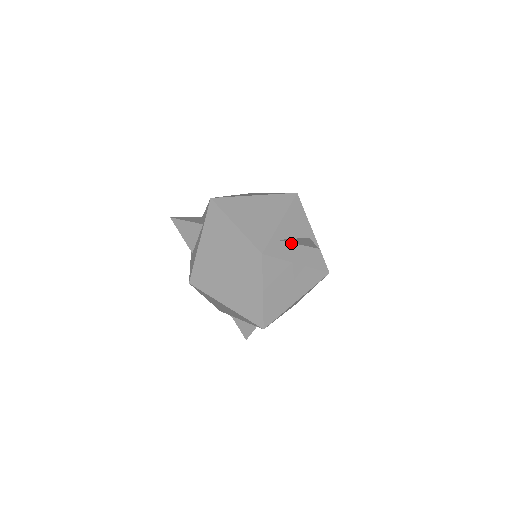
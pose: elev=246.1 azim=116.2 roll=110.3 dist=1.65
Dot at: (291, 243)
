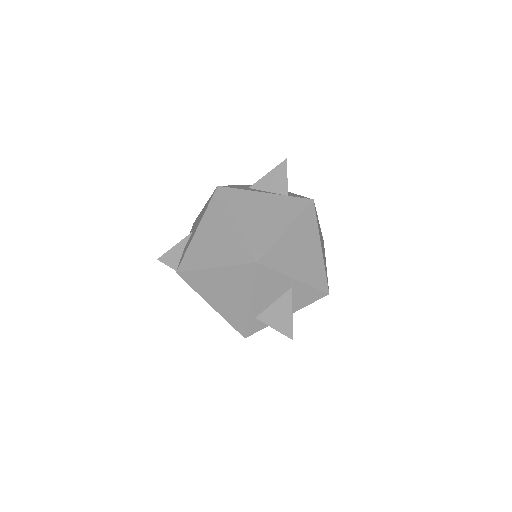
Dot at: (268, 325)
